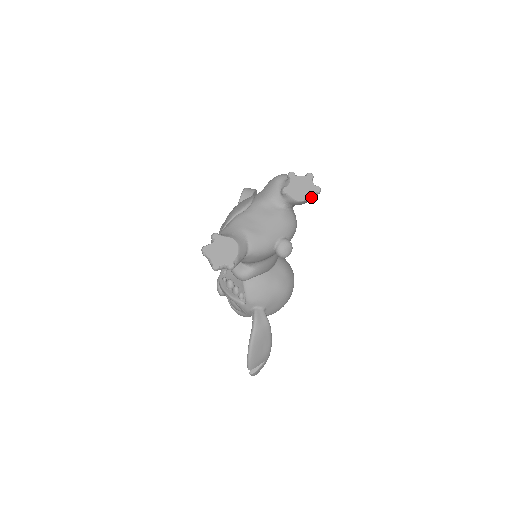
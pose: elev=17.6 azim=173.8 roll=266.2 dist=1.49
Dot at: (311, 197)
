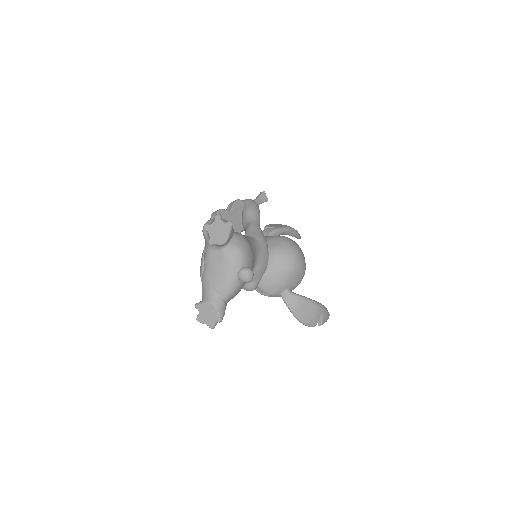
Dot at: (229, 234)
